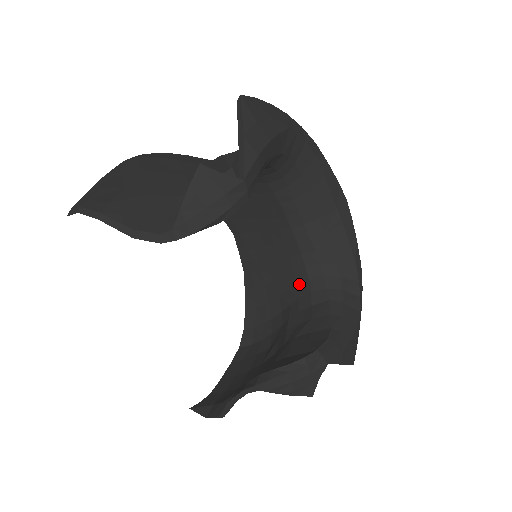
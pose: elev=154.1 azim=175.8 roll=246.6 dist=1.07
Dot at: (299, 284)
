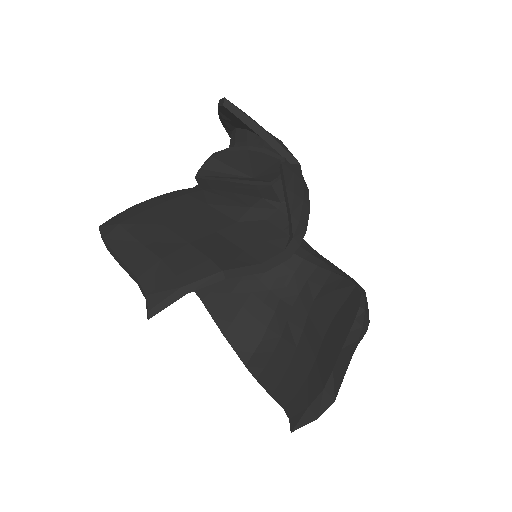
Dot at: occluded
